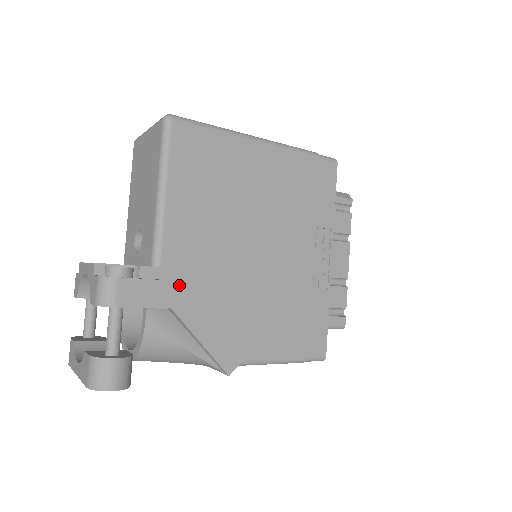
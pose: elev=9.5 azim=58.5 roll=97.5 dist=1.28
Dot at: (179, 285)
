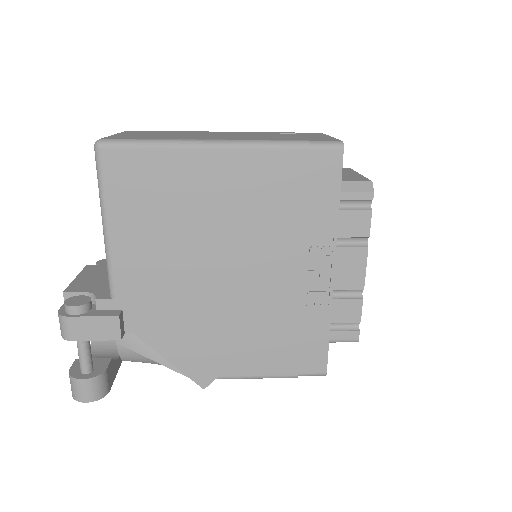
Dot at: (138, 313)
